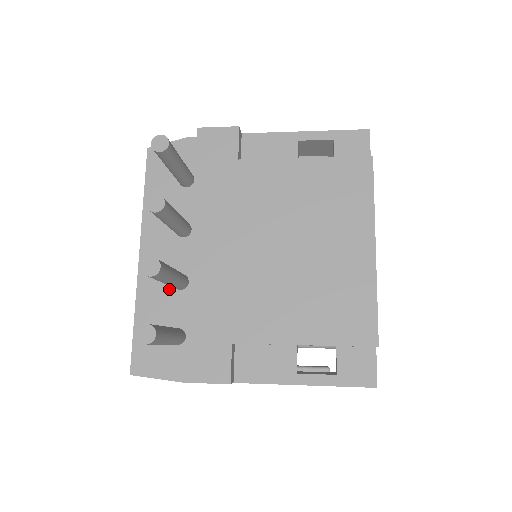
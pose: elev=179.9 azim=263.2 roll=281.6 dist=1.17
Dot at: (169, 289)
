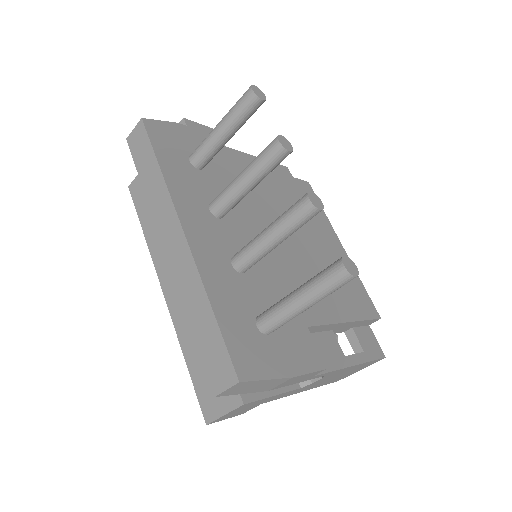
Dot at: (231, 272)
